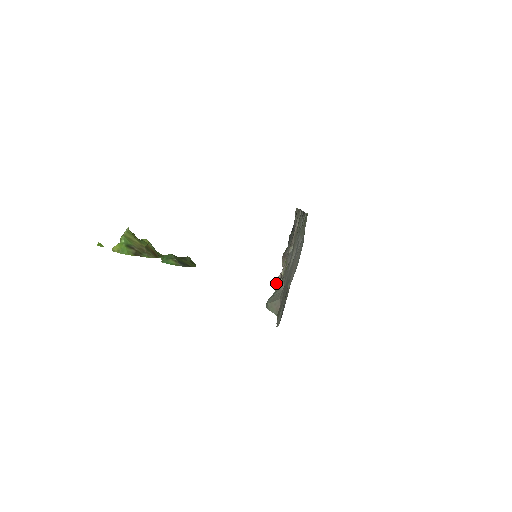
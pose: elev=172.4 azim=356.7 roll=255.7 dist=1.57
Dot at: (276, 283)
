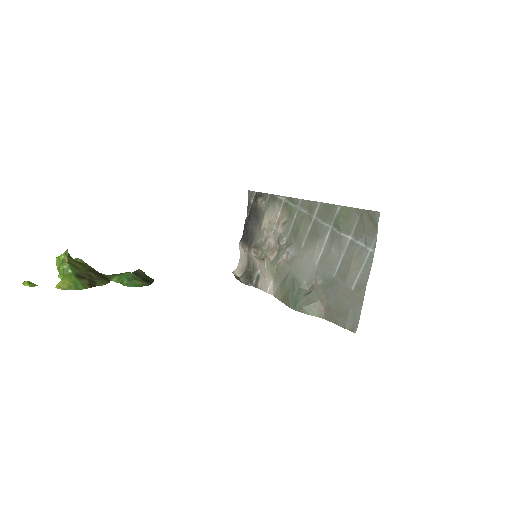
Dot at: (238, 276)
